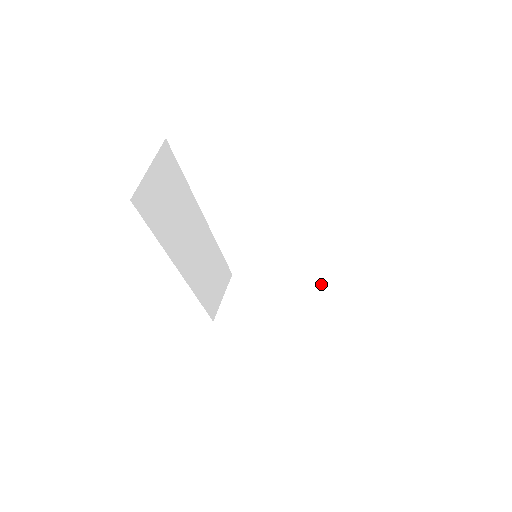
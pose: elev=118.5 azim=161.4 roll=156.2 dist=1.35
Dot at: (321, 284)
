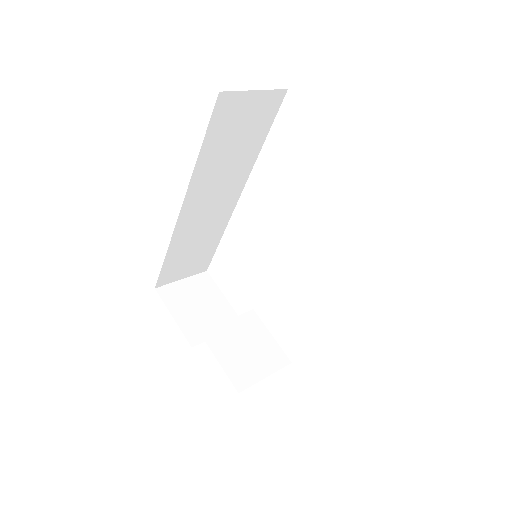
Dot at: (275, 343)
